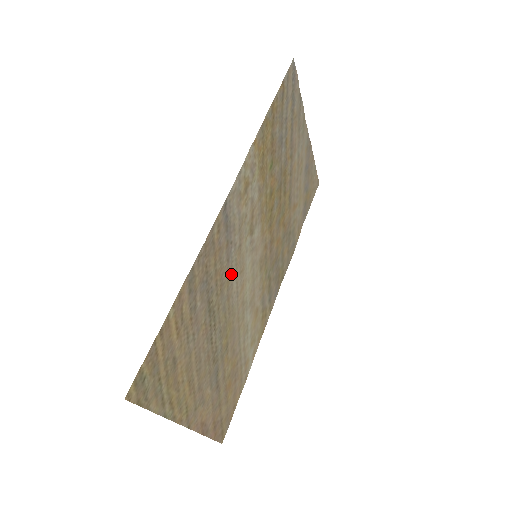
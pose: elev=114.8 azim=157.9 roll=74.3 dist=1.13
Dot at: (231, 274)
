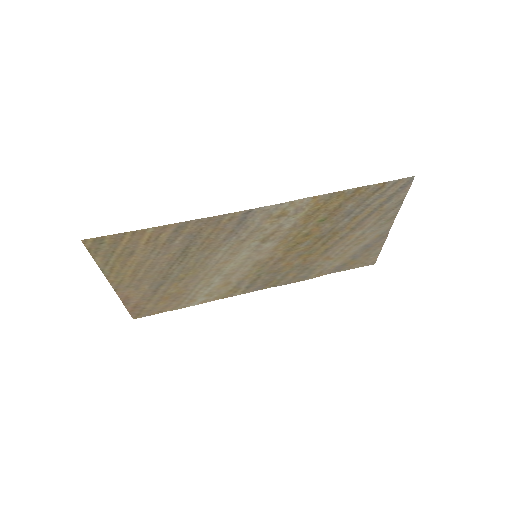
Dot at: (221, 248)
